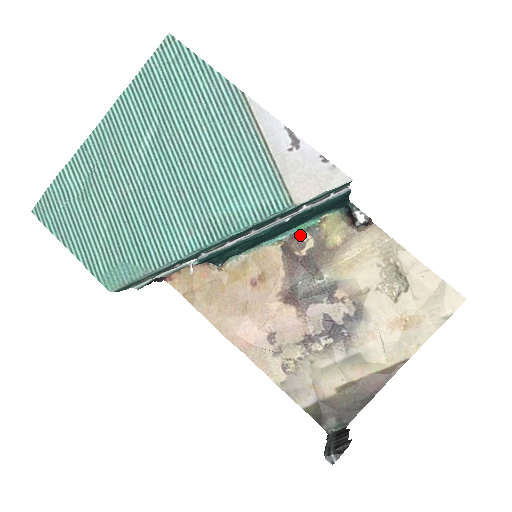
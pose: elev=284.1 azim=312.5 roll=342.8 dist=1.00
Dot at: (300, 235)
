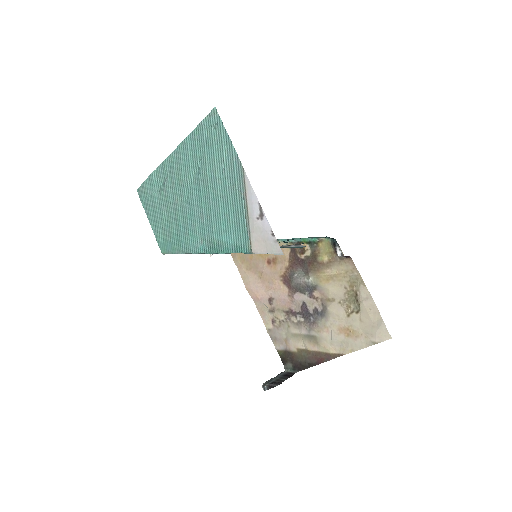
Dot at: (304, 244)
